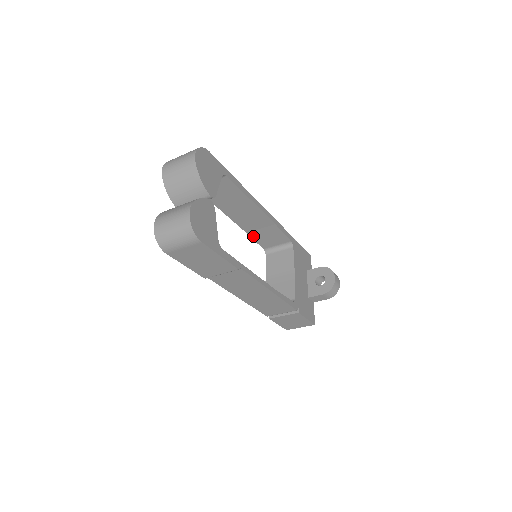
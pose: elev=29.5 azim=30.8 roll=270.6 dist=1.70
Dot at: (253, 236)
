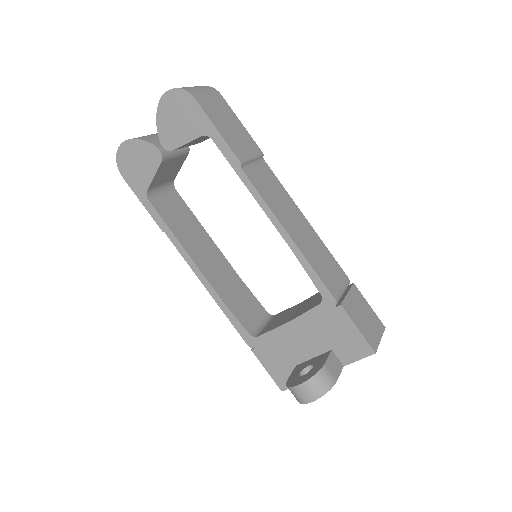
Dot at: (228, 304)
